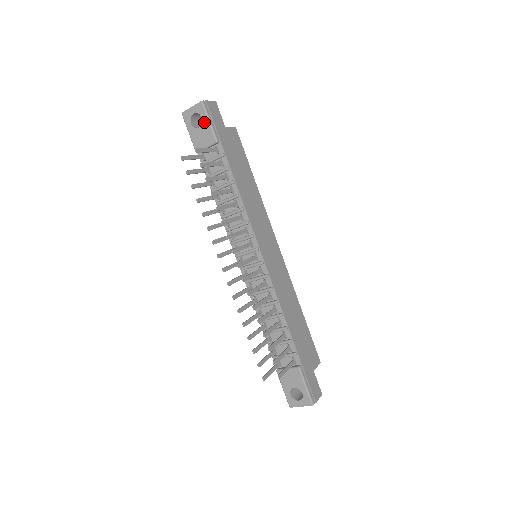
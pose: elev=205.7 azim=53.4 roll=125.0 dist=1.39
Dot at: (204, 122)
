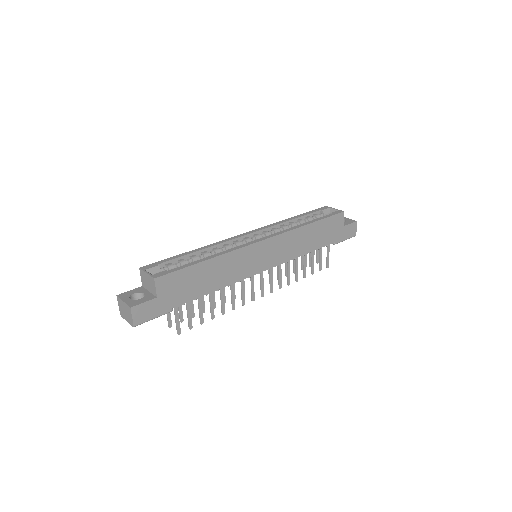
Dot at: occluded
